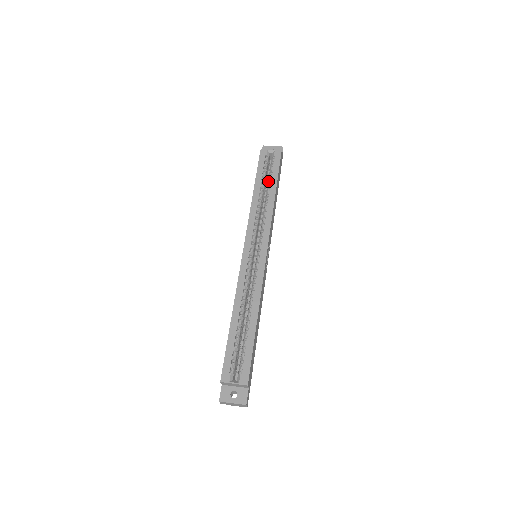
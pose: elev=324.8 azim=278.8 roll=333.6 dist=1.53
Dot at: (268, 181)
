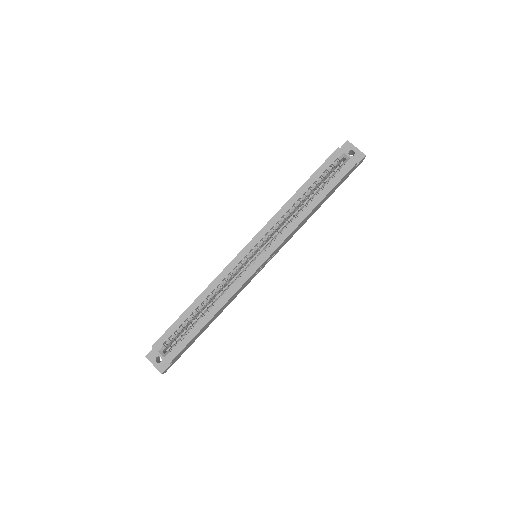
Dot at: (318, 189)
